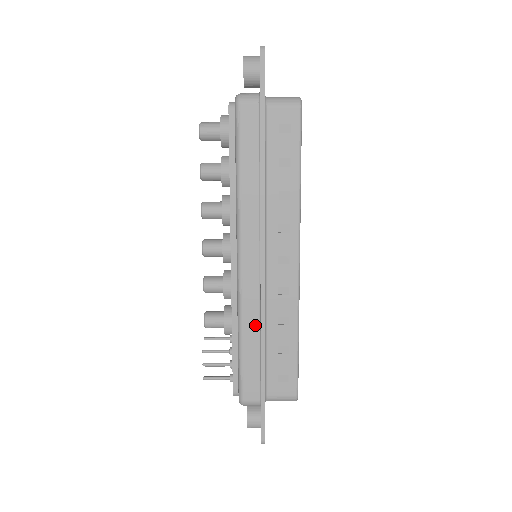
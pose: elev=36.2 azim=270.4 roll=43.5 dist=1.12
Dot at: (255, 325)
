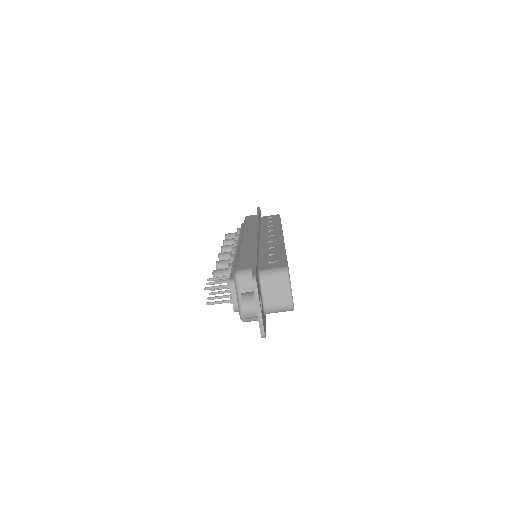
Dot at: (251, 248)
